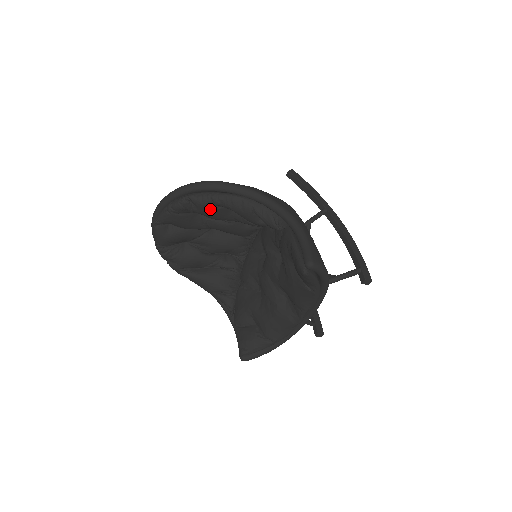
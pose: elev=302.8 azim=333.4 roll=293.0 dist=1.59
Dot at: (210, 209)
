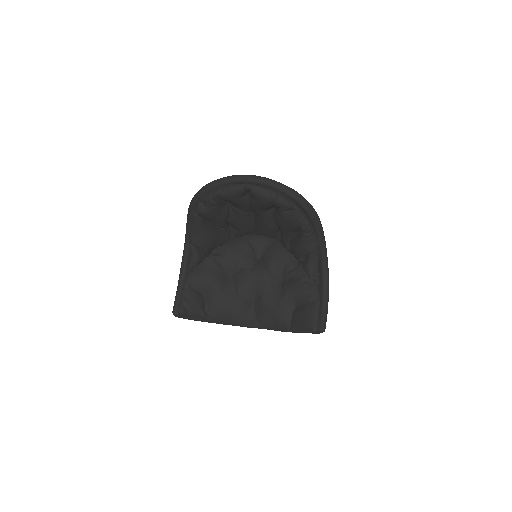
Dot at: (294, 225)
